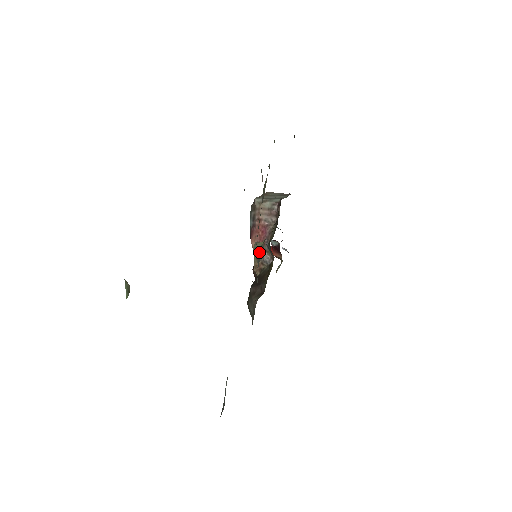
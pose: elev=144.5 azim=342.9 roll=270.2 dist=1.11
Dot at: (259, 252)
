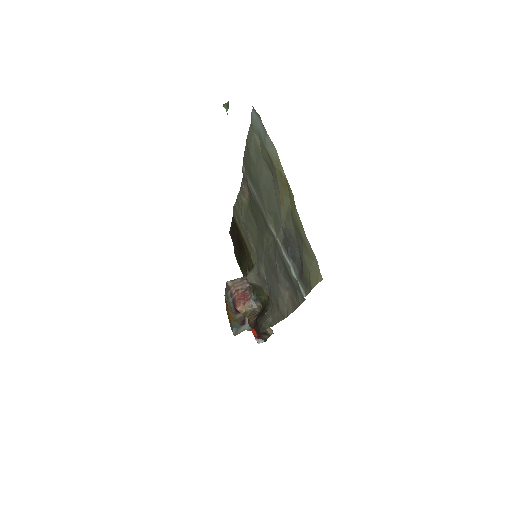
Dot at: (254, 269)
